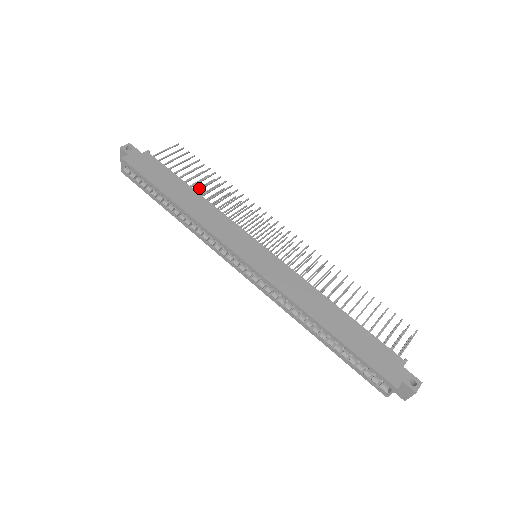
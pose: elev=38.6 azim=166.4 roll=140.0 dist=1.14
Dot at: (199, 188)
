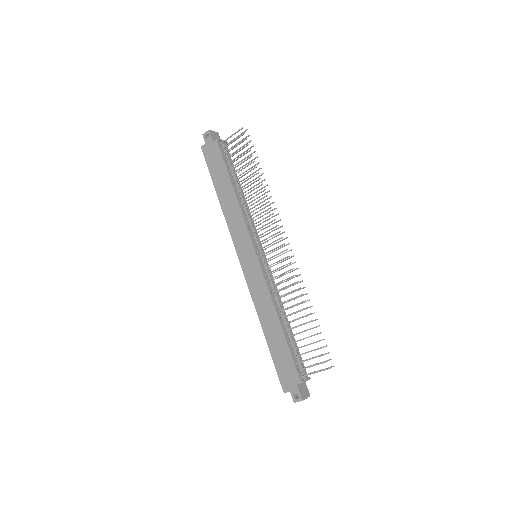
Dot at: occluded
